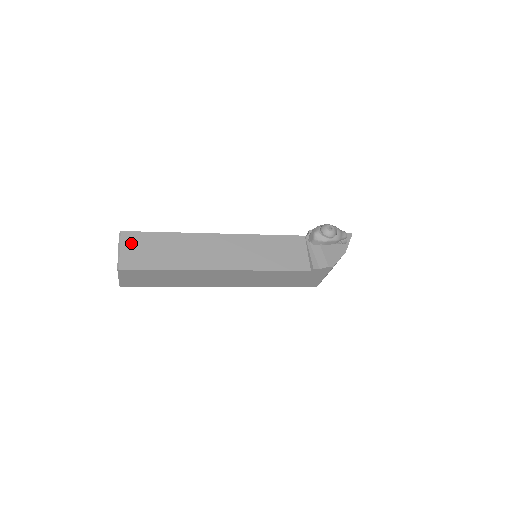
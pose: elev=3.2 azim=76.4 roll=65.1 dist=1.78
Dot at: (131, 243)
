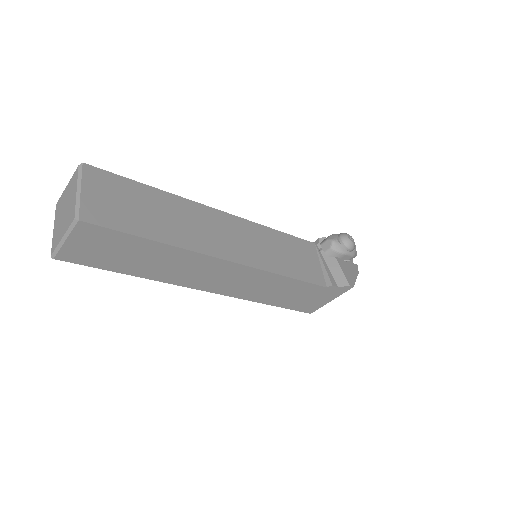
Dot at: (99, 185)
